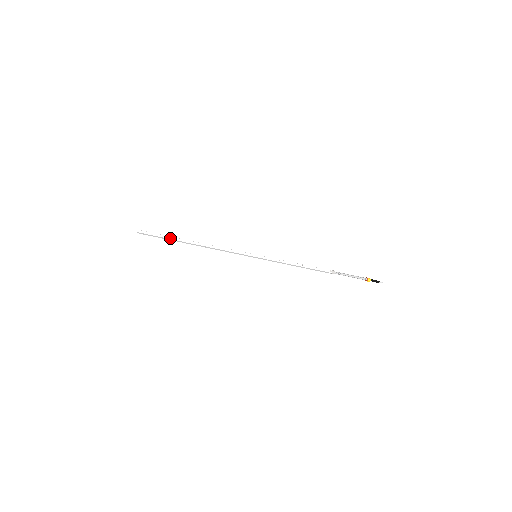
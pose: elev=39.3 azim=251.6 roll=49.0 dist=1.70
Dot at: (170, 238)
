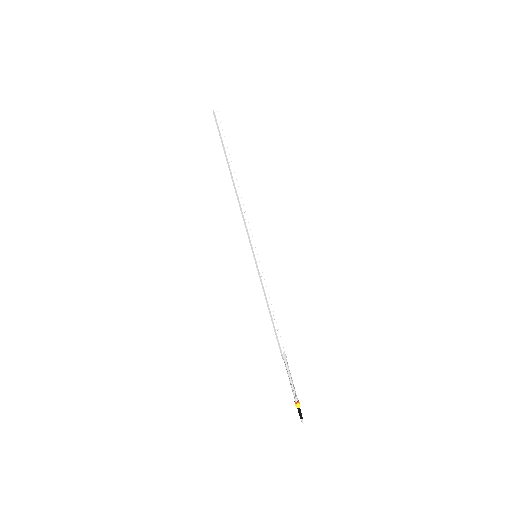
Dot at: (226, 149)
